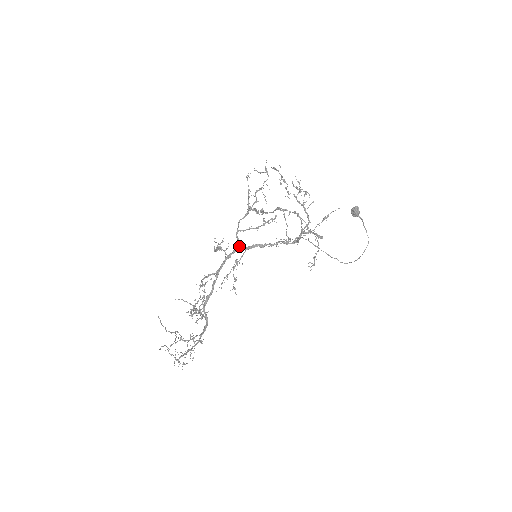
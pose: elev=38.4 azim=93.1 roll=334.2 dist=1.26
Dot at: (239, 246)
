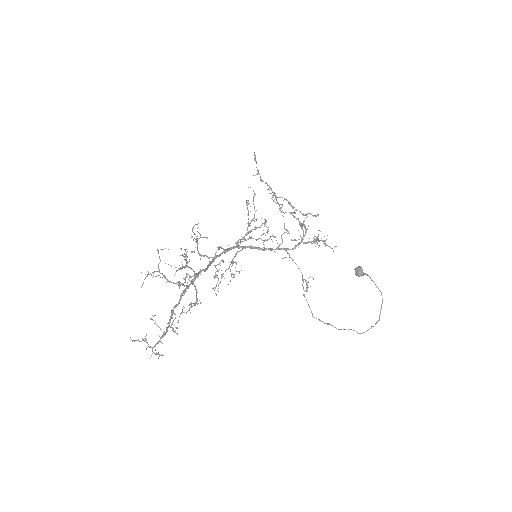
Dot at: (238, 246)
